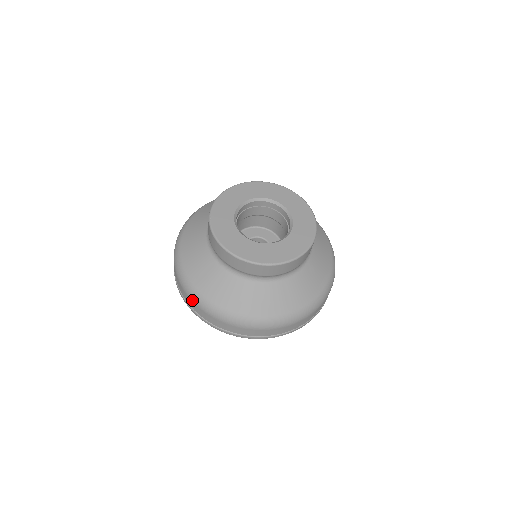
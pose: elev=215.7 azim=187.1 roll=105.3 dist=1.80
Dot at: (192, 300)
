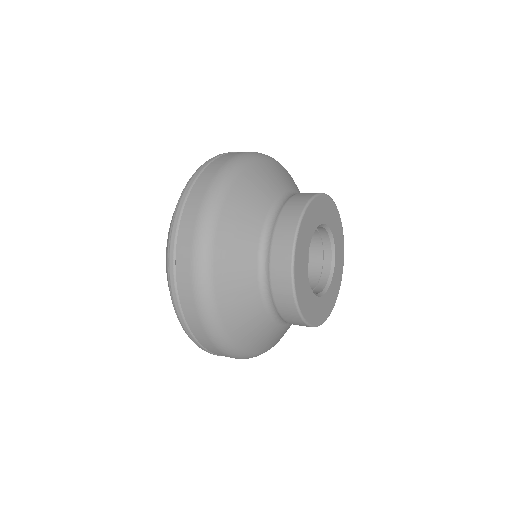
Dot at: occluded
